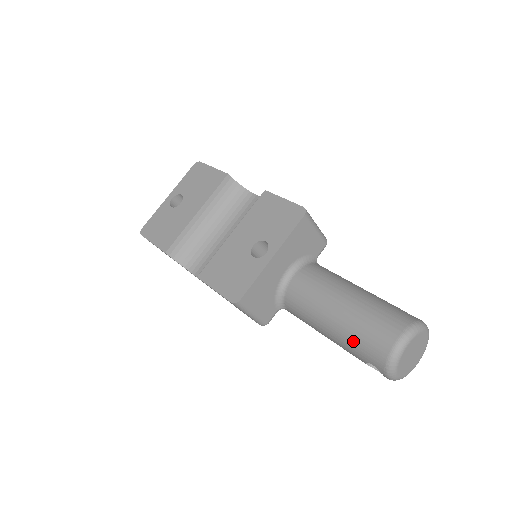
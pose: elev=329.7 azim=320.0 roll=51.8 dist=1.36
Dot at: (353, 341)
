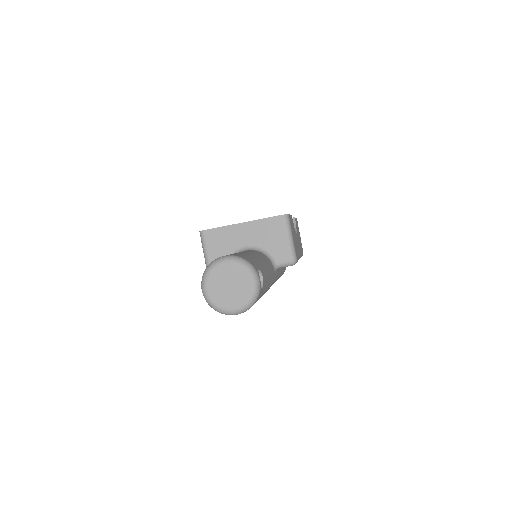
Dot at: occluded
